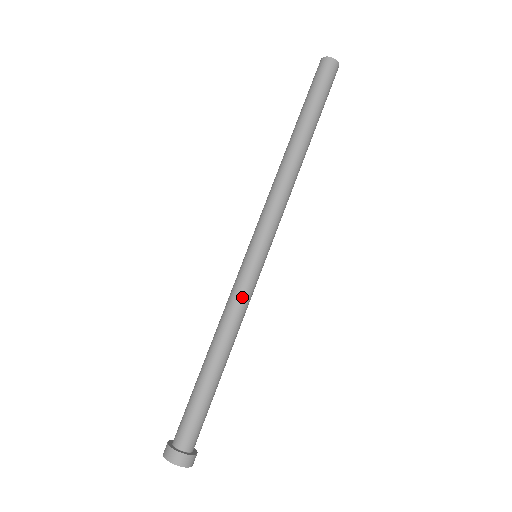
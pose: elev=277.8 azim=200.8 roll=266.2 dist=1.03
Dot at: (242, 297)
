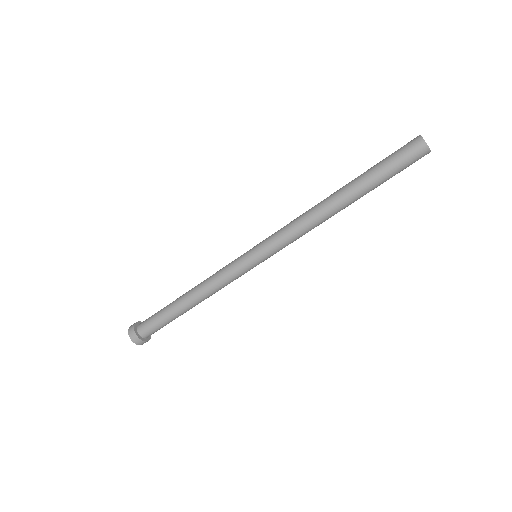
Dot at: (225, 276)
